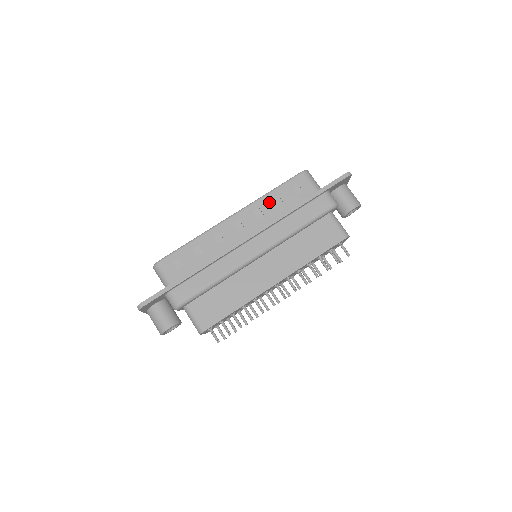
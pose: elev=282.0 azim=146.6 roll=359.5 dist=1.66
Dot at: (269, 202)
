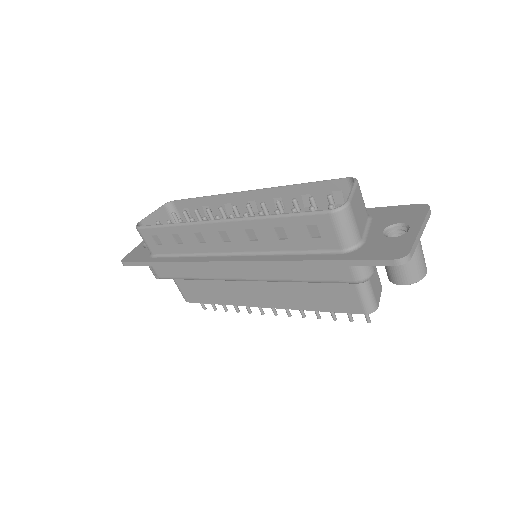
Dot at: (268, 229)
